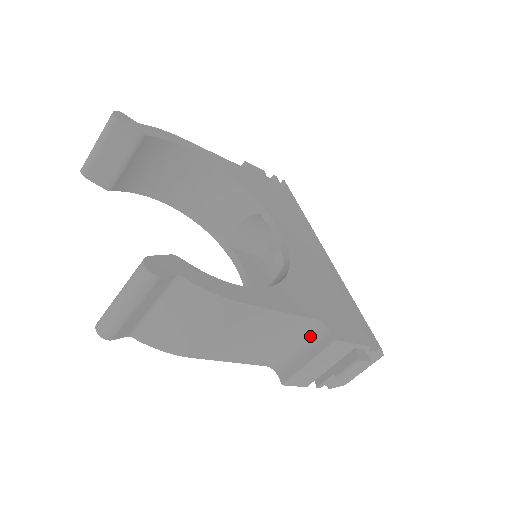
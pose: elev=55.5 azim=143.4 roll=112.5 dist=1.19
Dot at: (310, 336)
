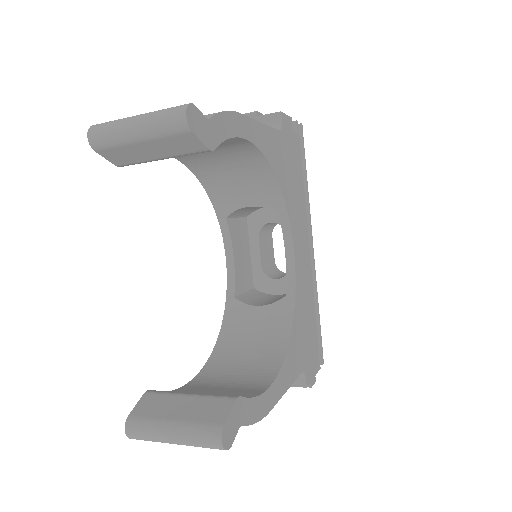
Dot at: occluded
